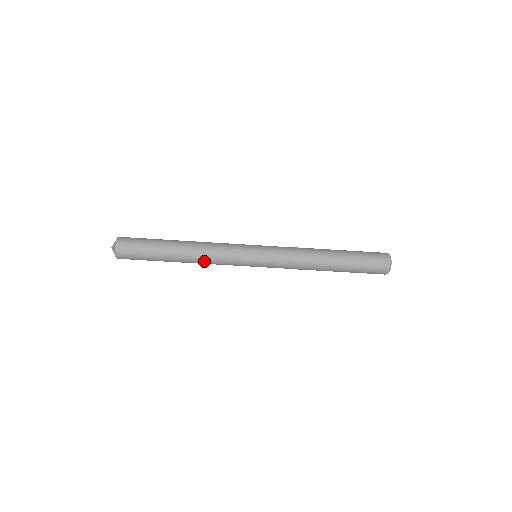
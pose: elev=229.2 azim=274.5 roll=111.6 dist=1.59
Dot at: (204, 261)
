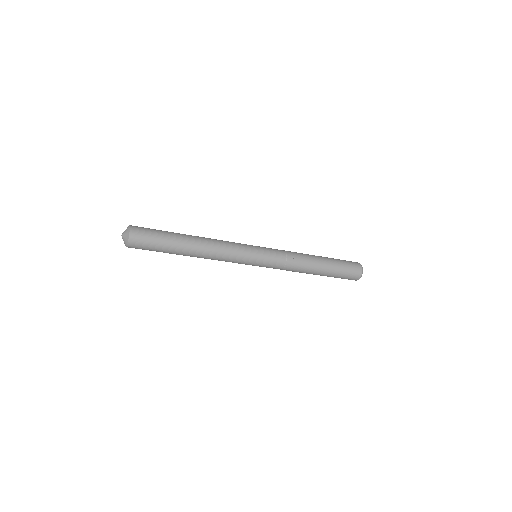
Dot at: occluded
